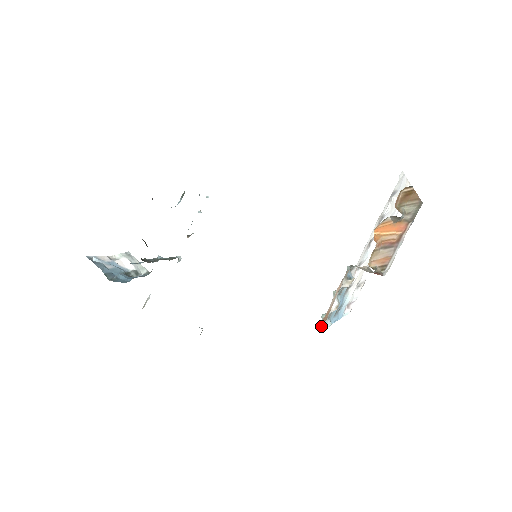
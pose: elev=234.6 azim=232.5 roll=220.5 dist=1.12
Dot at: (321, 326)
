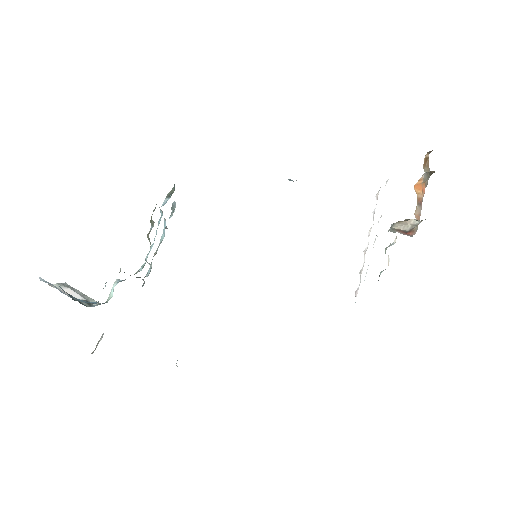
Dot at: occluded
